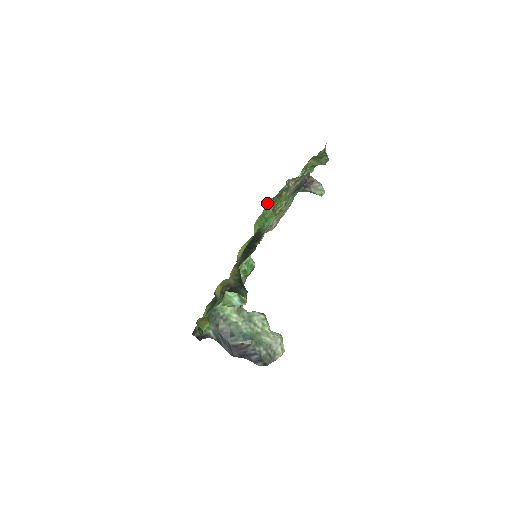
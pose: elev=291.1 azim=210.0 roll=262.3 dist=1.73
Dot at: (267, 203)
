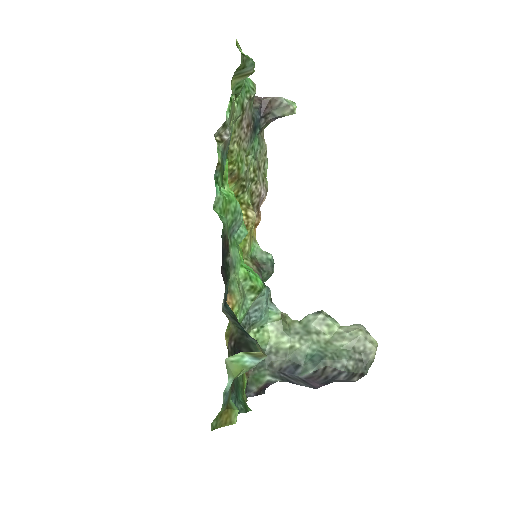
Dot at: occluded
